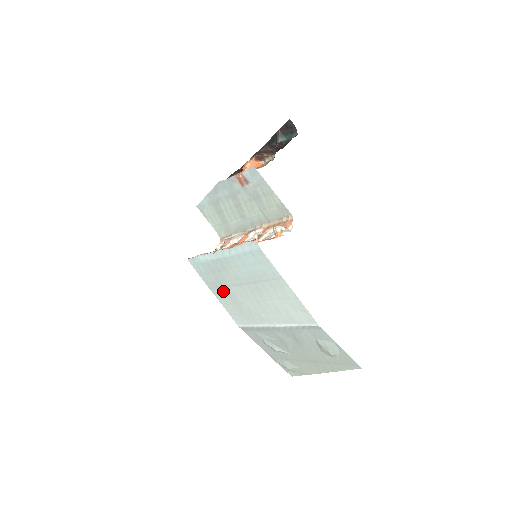
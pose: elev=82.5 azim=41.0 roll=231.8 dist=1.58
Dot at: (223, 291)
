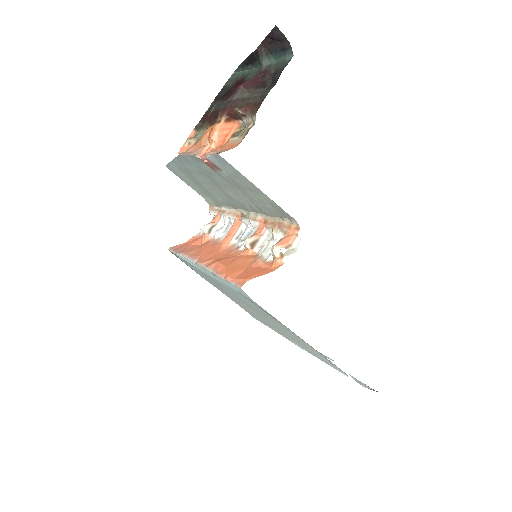
Dot at: occluded
